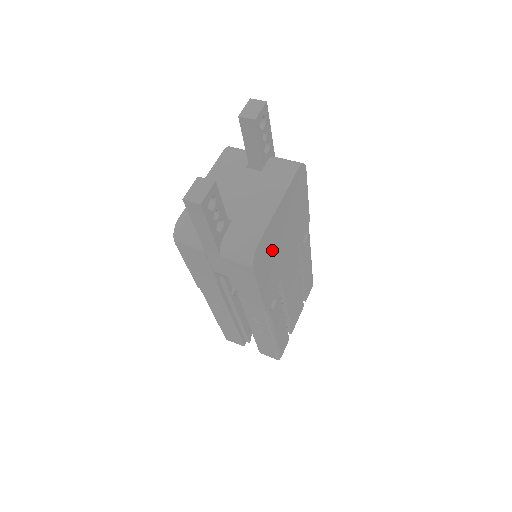
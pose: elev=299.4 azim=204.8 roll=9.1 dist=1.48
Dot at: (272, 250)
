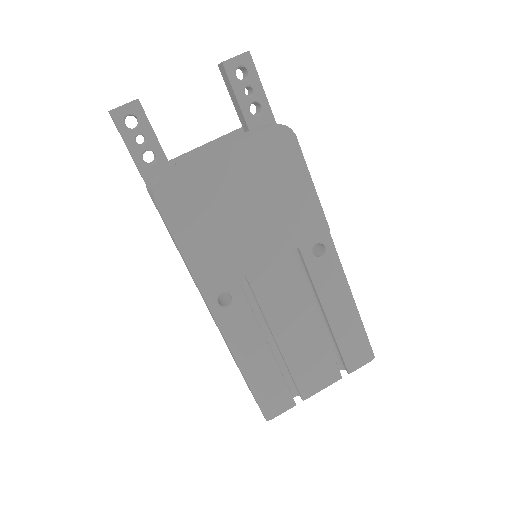
Dot at: (208, 209)
